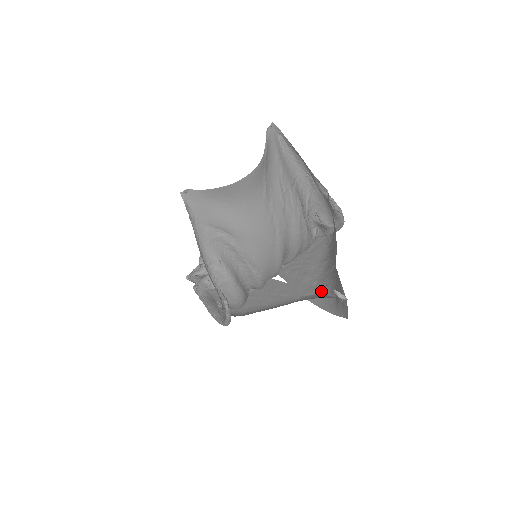
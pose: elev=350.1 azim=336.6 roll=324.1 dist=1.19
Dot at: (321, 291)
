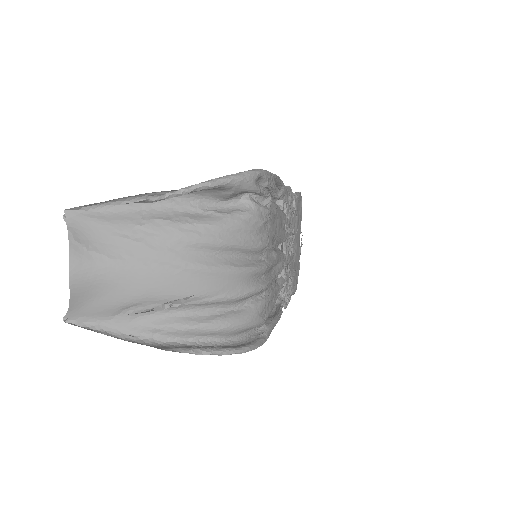
Dot at: occluded
